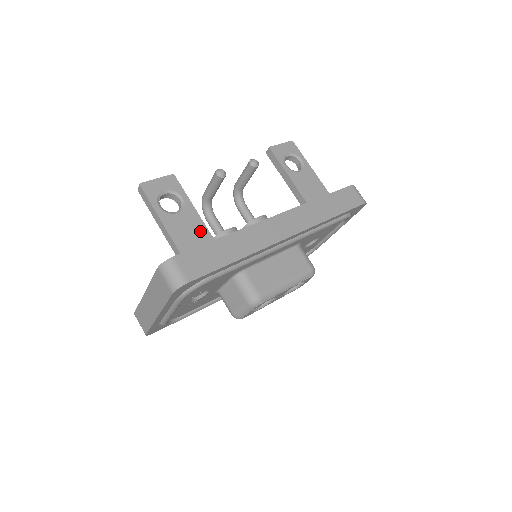
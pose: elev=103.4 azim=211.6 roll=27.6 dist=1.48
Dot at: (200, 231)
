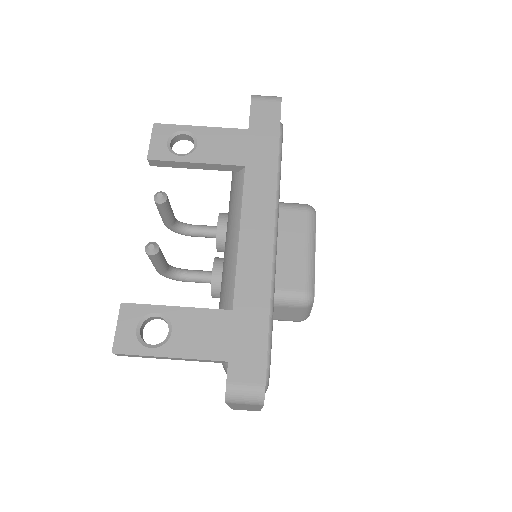
Dot at: (206, 320)
